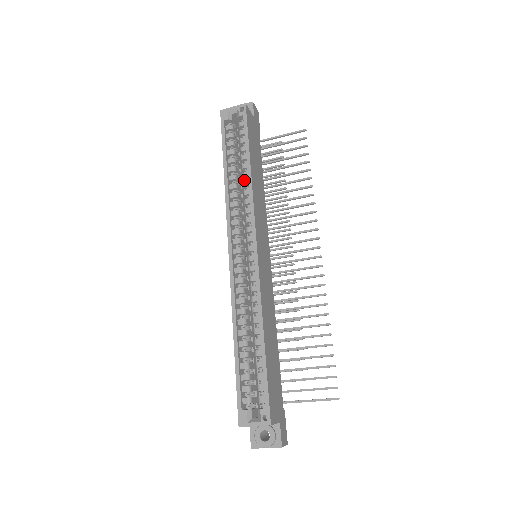
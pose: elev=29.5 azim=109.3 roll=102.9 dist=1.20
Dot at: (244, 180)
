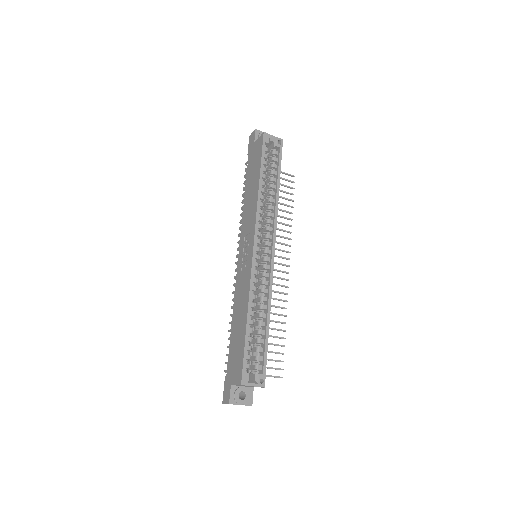
Dot at: (268, 196)
